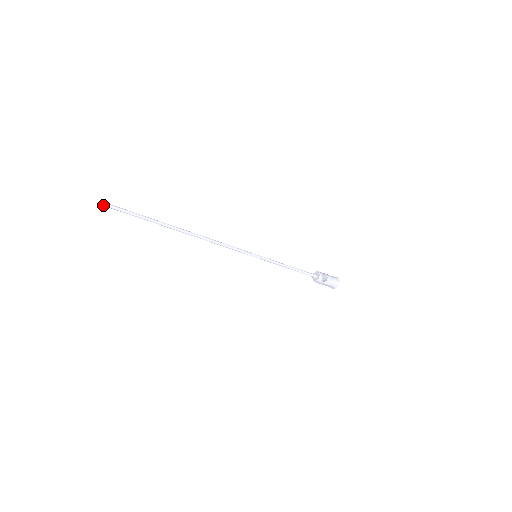
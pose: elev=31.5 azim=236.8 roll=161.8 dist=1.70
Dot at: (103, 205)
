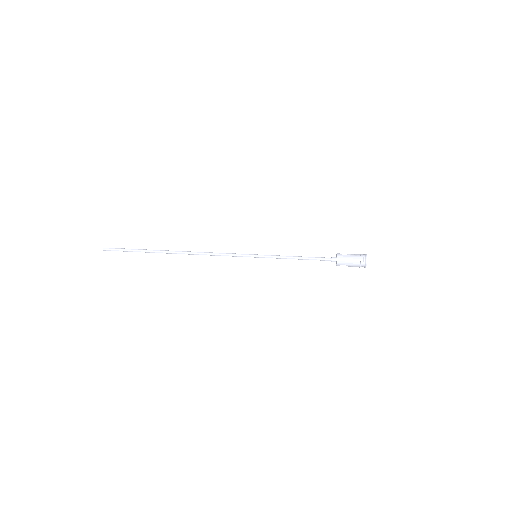
Dot at: (105, 249)
